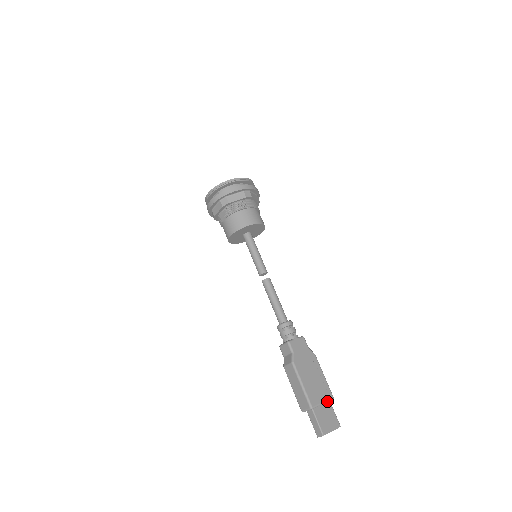
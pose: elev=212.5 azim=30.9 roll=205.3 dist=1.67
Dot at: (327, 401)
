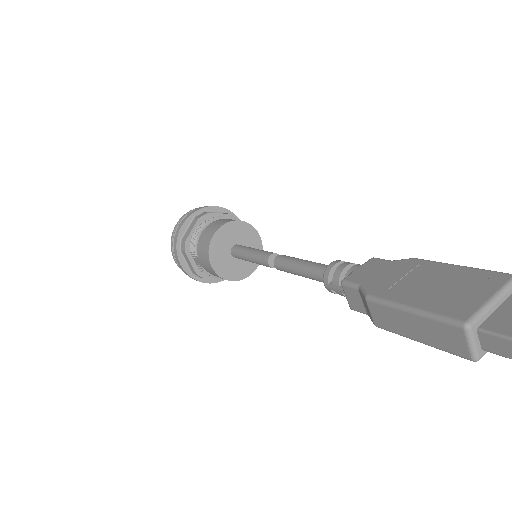
Dot at: (502, 290)
